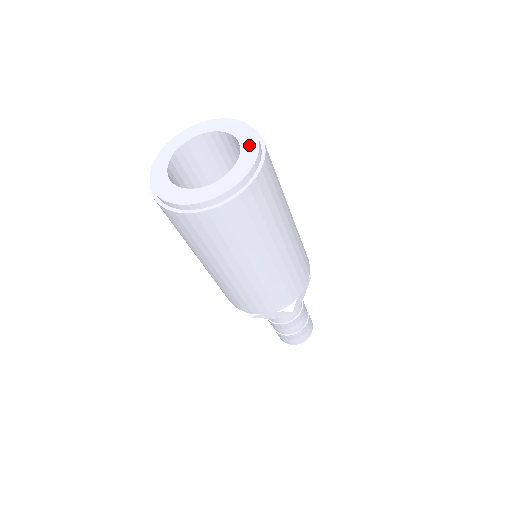
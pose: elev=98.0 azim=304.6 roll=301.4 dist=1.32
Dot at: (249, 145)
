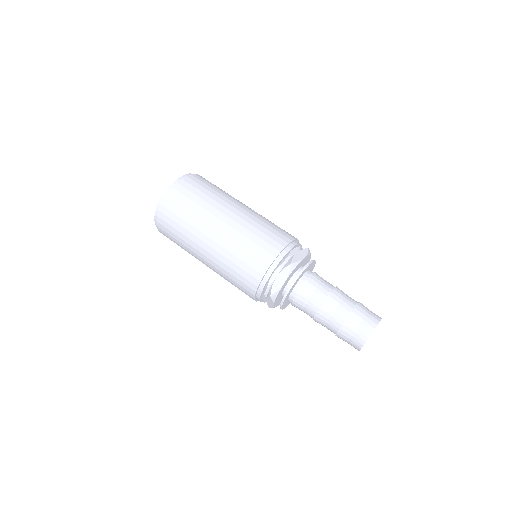
Dot at: occluded
